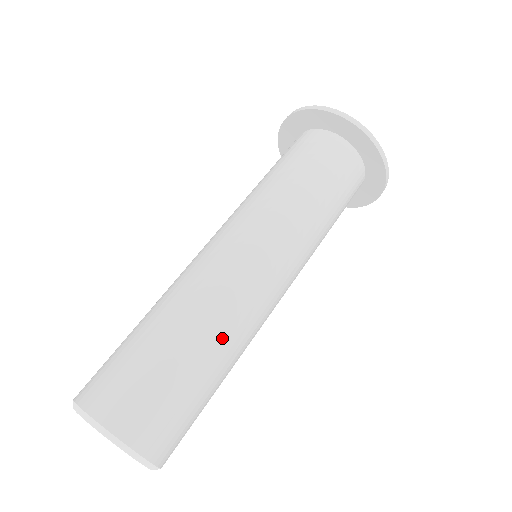
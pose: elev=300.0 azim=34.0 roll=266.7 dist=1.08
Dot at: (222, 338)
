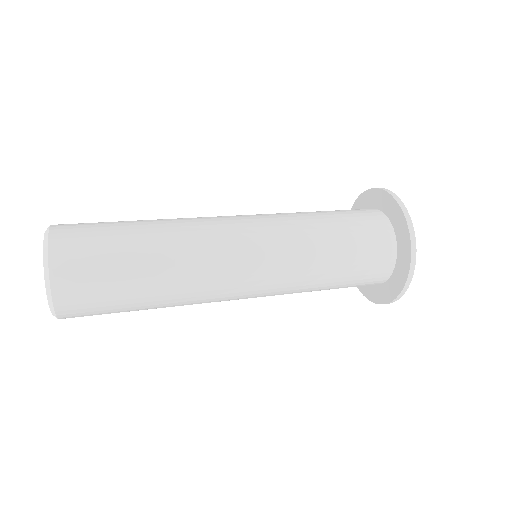
Dot at: (173, 276)
